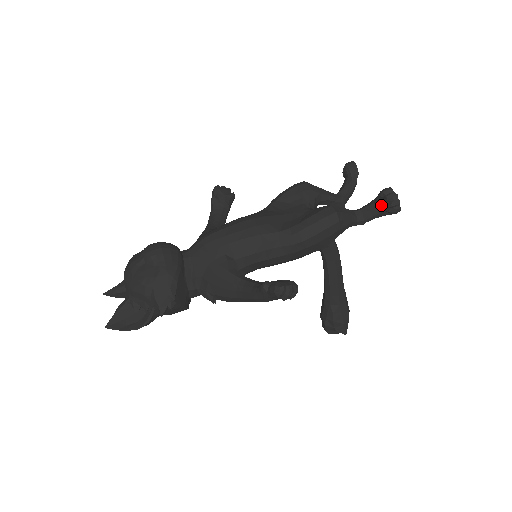
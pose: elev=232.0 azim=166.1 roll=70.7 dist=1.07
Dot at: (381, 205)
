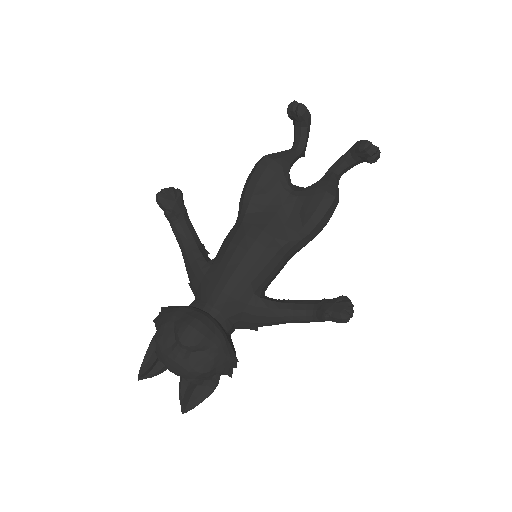
Dot at: (361, 159)
